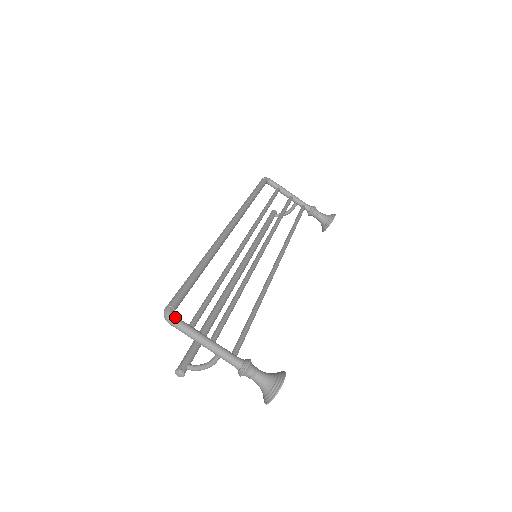
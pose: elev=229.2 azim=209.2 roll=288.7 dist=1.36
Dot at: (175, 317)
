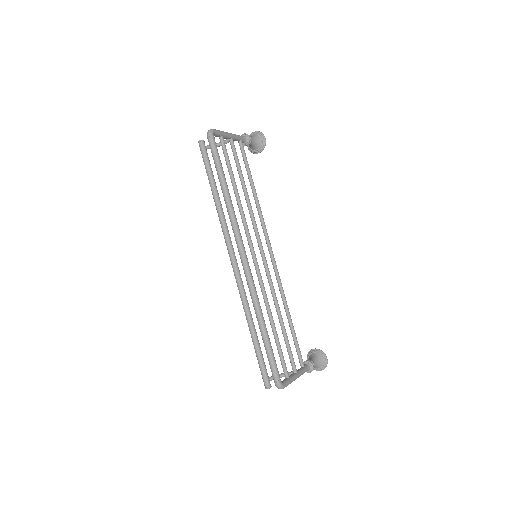
Dot at: (285, 385)
